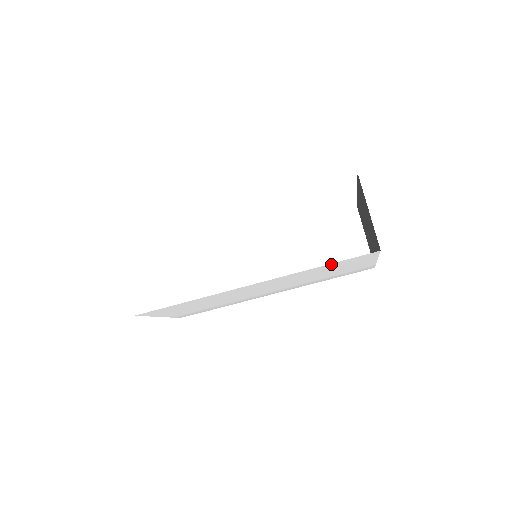
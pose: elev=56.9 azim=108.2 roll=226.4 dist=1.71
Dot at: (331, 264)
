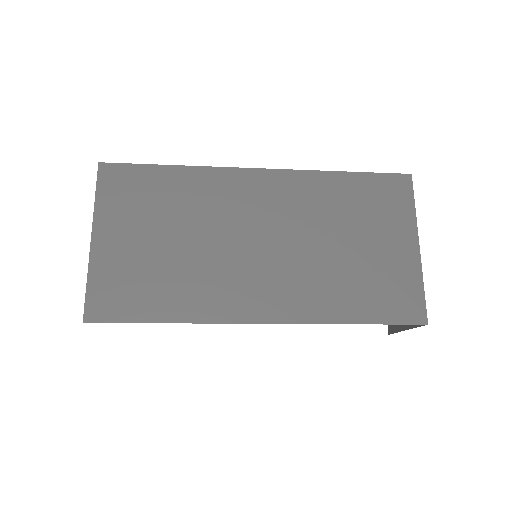
Dot at: occluded
